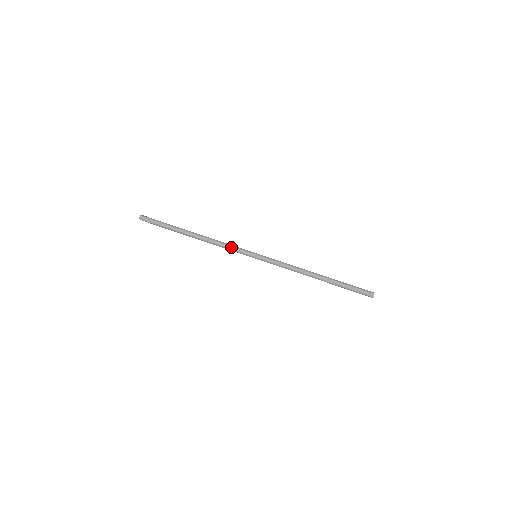
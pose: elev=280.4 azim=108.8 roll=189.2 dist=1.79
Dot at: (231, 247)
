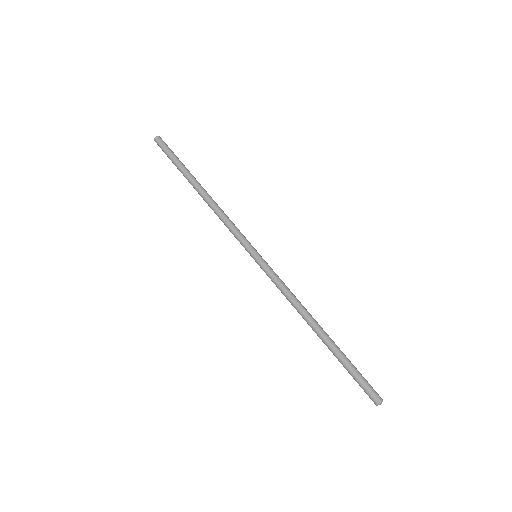
Dot at: occluded
